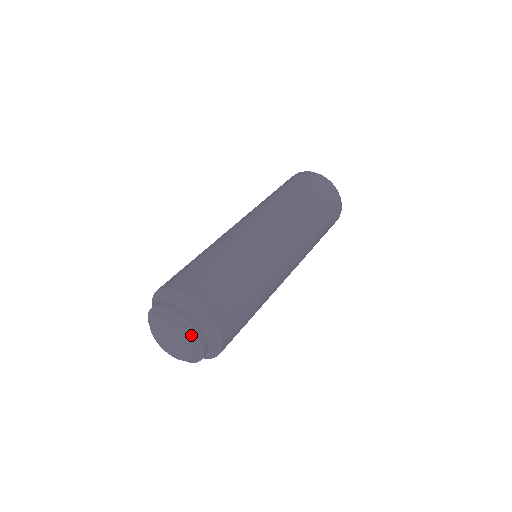
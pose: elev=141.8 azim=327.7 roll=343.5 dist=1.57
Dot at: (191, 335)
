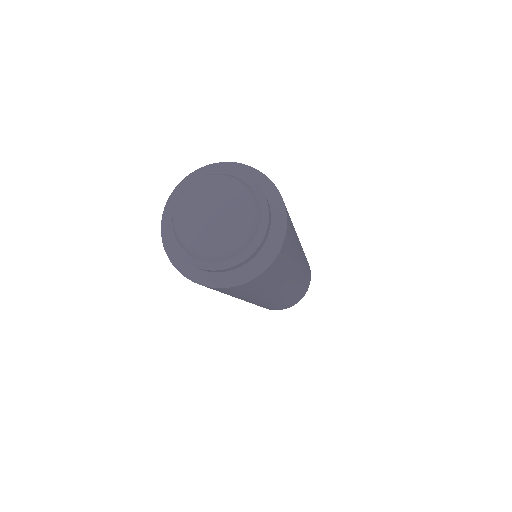
Dot at: (258, 223)
